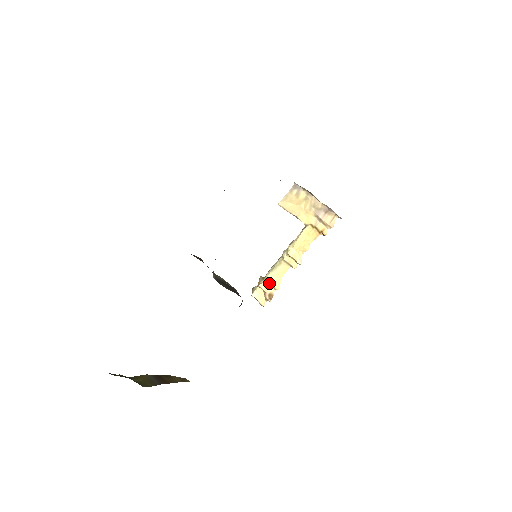
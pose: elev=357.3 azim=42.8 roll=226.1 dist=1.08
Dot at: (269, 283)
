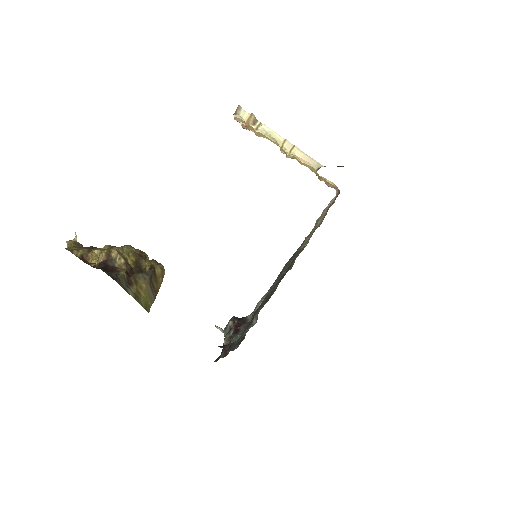
Dot at: (255, 129)
